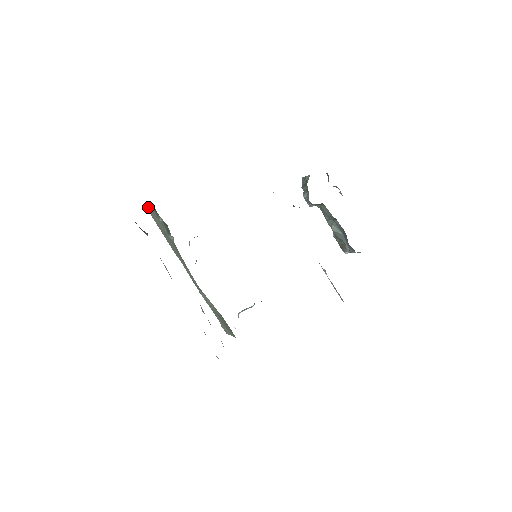
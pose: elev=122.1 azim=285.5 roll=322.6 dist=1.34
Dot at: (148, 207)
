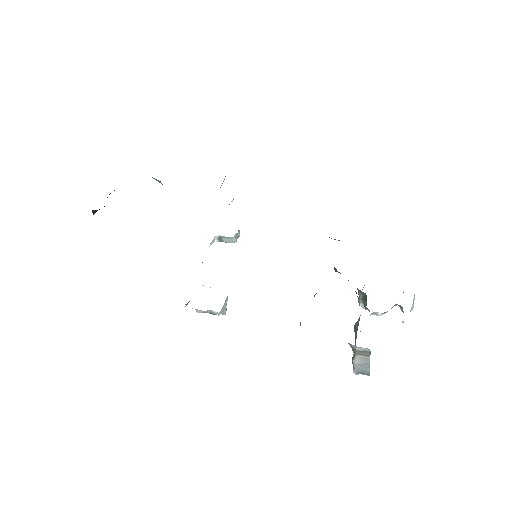
Dot at: occluded
